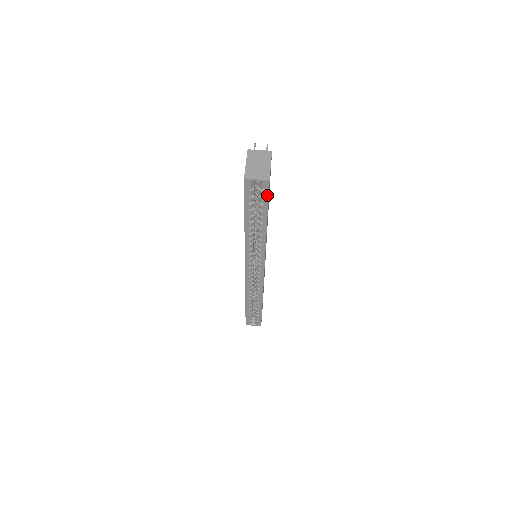
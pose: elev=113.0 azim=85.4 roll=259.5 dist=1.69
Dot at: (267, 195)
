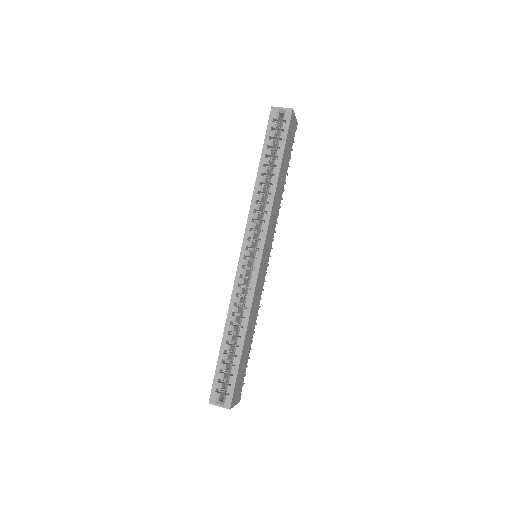
Dot at: (287, 127)
